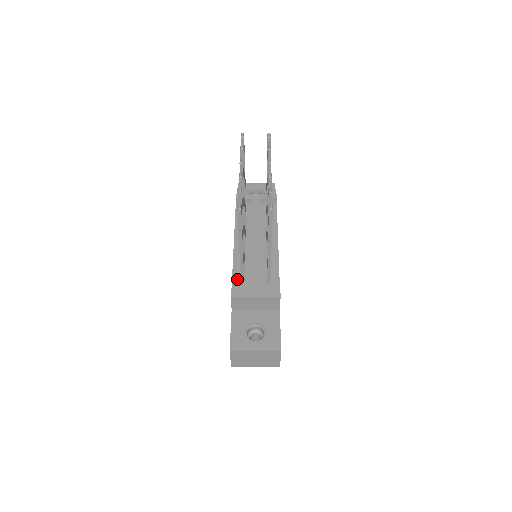
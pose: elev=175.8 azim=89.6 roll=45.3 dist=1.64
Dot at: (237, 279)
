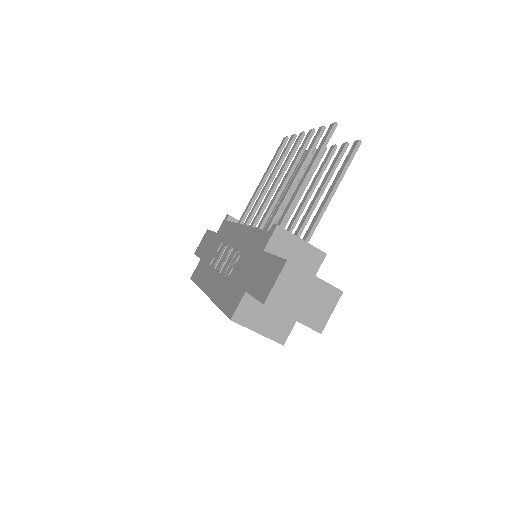
Dot at: occluded
